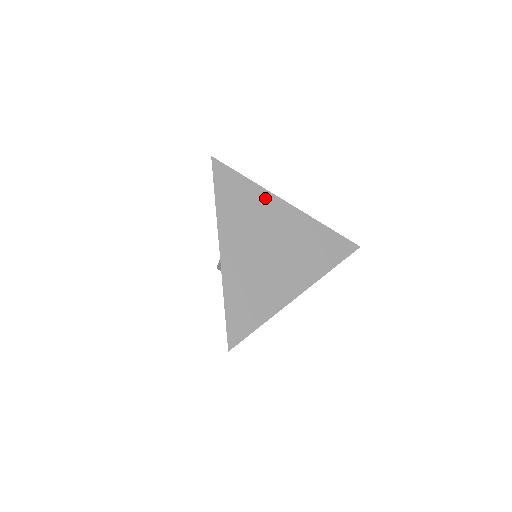
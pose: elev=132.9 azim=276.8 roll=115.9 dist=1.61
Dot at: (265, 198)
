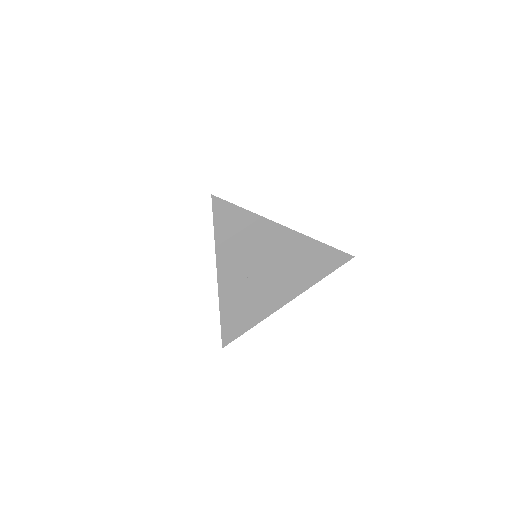
Dot at: occluded
